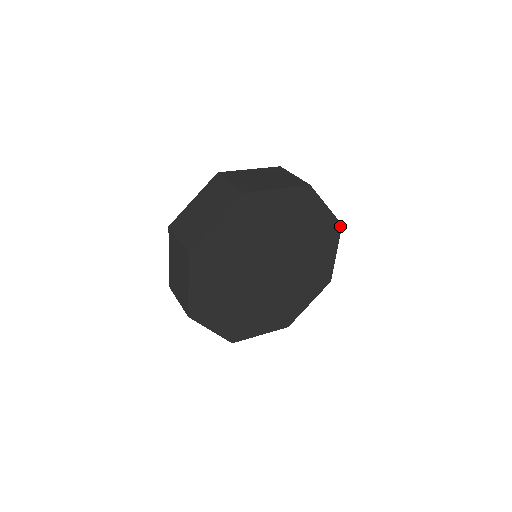
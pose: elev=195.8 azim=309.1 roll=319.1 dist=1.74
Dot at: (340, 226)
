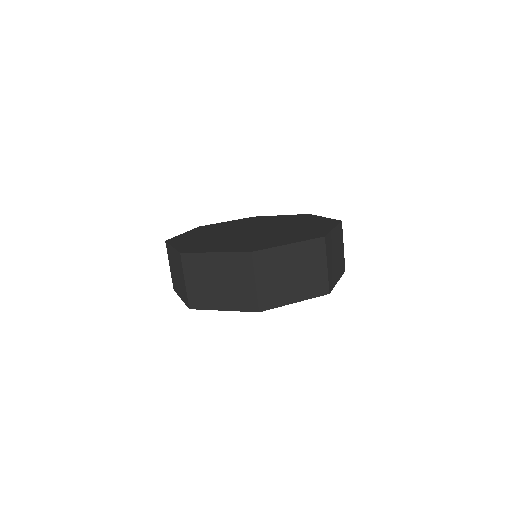
Dot at: occluded
